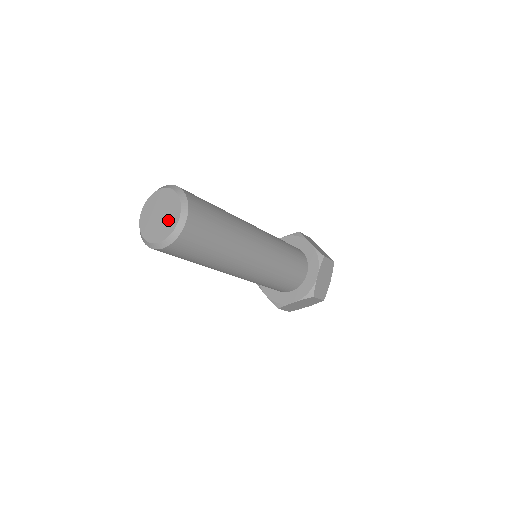
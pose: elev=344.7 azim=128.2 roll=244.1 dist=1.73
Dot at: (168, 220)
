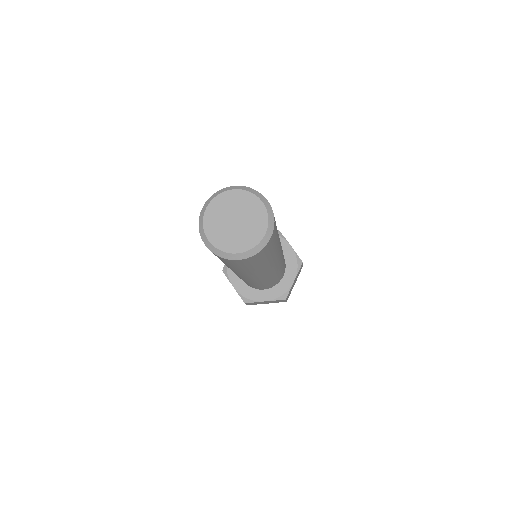
Dot at: (249, 231)
